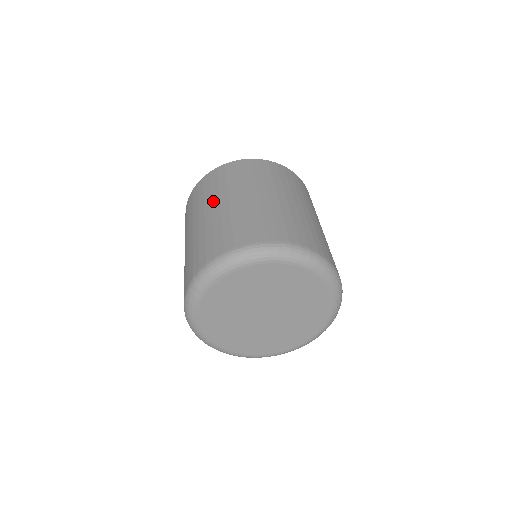
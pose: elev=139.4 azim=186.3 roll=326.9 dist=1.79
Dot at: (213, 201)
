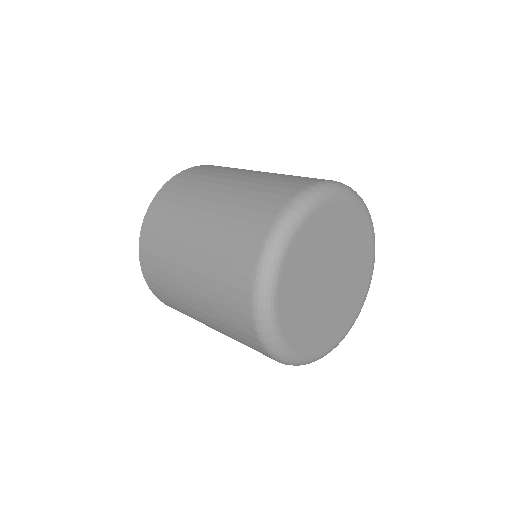
Dot at: (234, 173)
